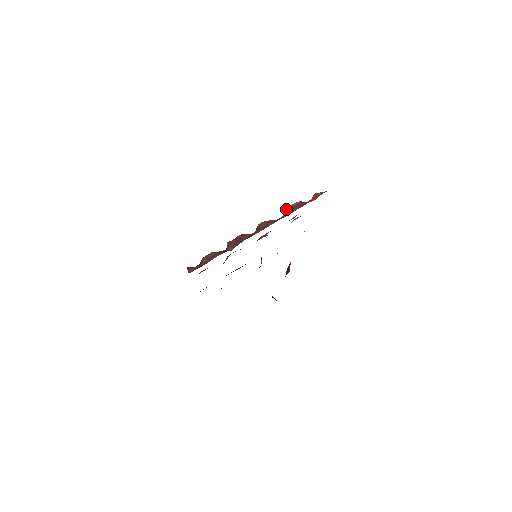
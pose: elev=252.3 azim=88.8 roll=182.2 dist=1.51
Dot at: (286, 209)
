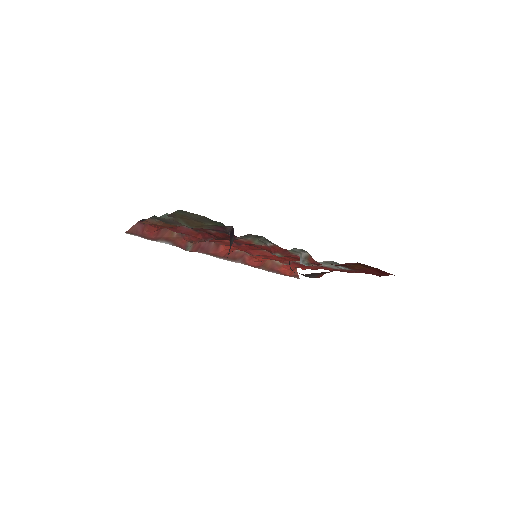
Dot at: occluded
